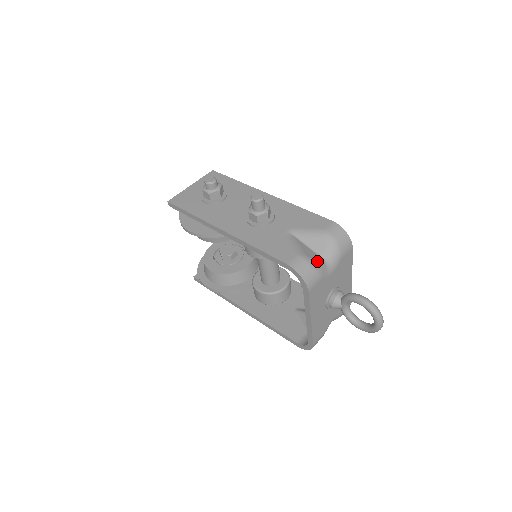
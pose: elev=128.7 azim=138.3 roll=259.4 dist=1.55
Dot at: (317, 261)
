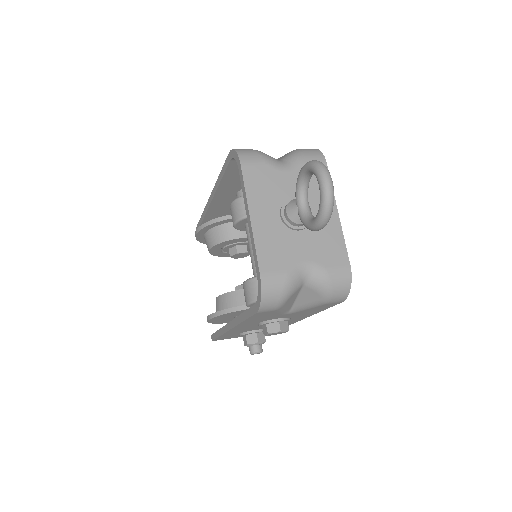
Dot at: occluded
